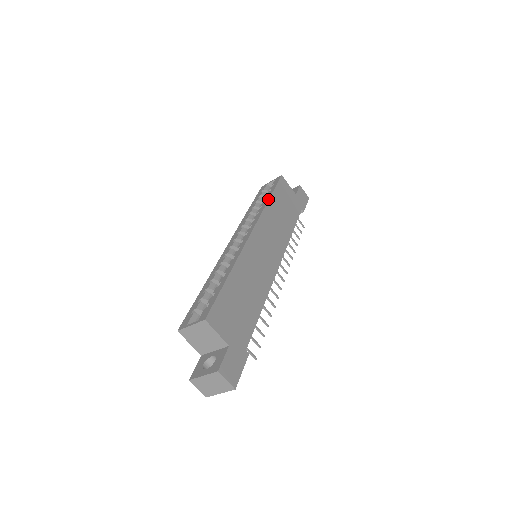
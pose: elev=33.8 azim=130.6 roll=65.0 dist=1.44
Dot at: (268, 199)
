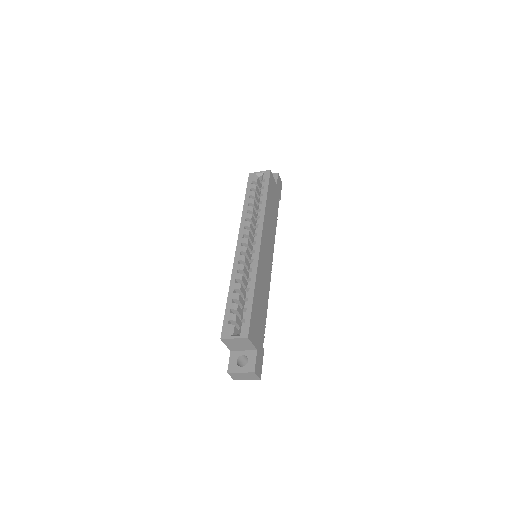
Dot at: (265, 202)
